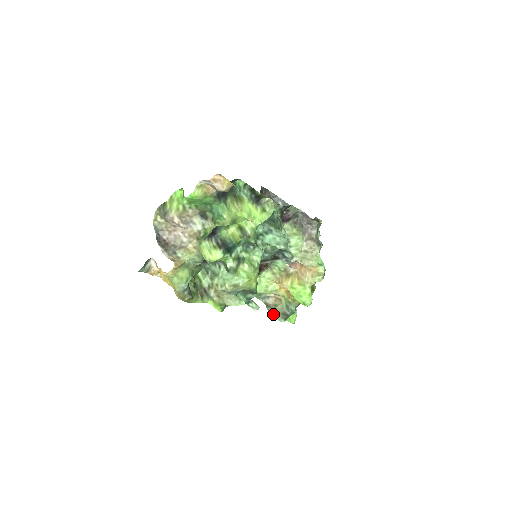
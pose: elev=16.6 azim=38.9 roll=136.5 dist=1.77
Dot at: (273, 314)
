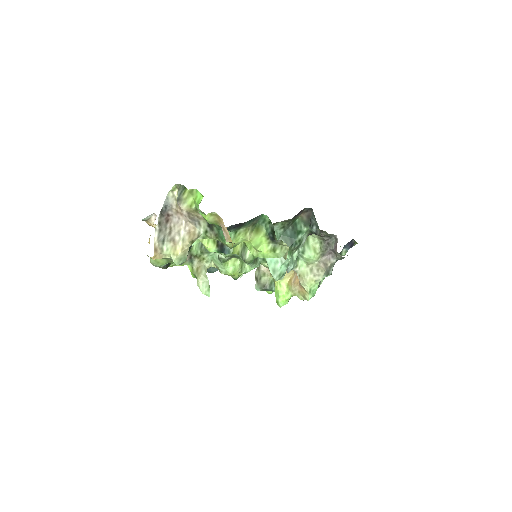
Dot at: (256, 280)
